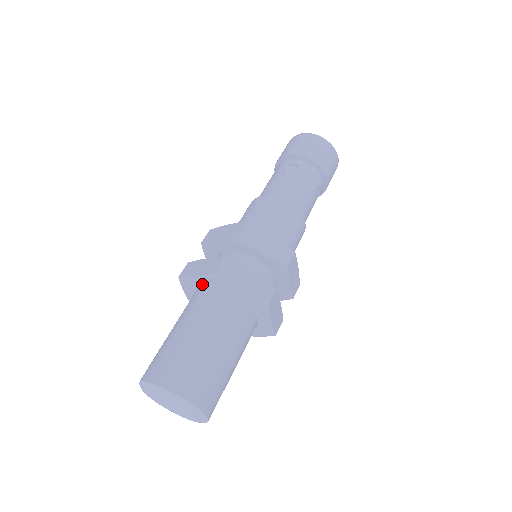
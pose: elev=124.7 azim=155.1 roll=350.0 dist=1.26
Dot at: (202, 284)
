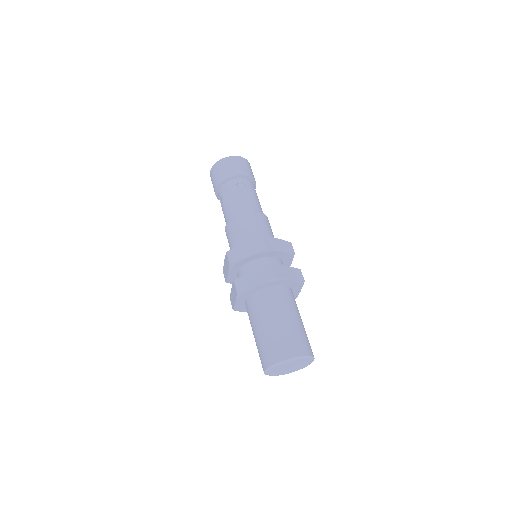
Dot at: (259, 289)
